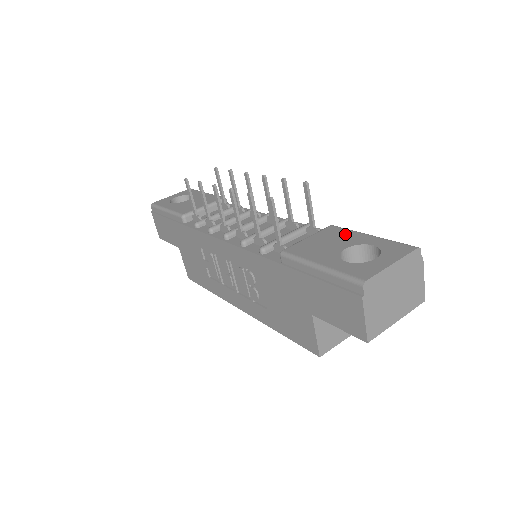
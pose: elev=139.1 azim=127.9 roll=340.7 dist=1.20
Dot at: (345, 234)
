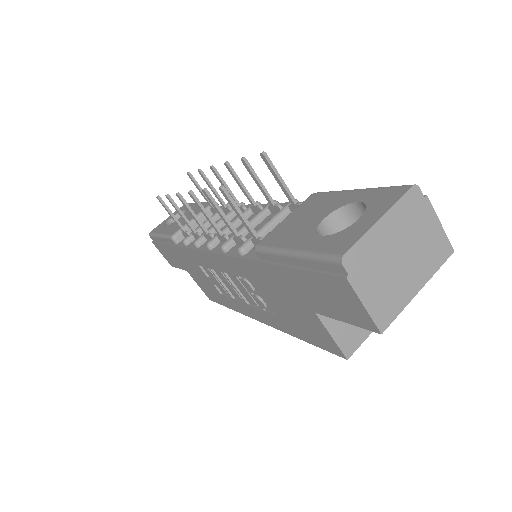
Dot at: (326, 199)
